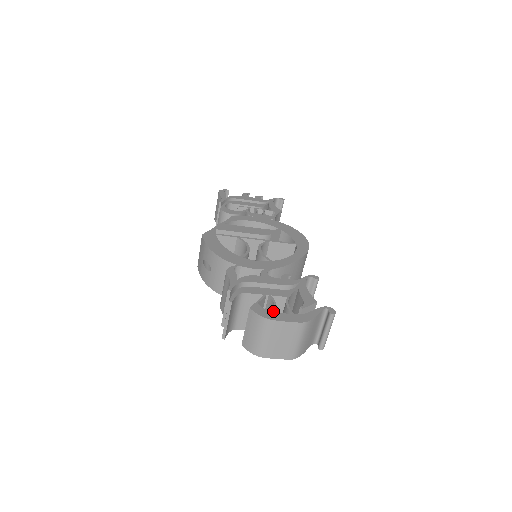
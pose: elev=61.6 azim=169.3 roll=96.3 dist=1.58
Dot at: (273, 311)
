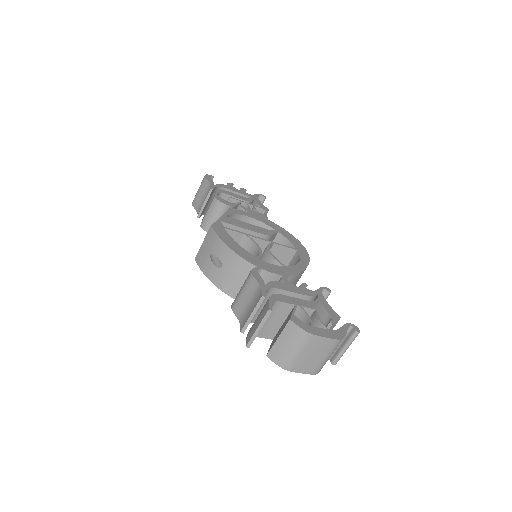
Dot at: (311, 325)
